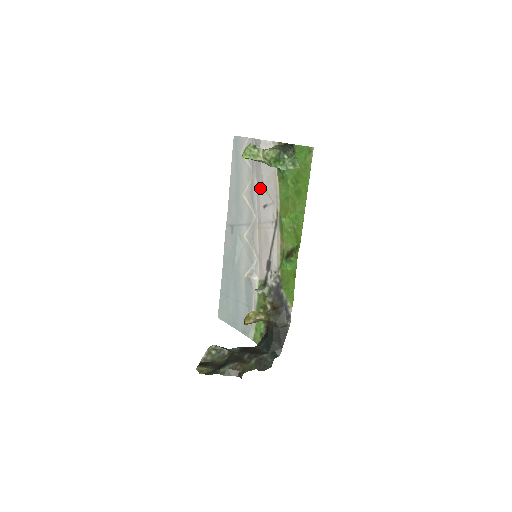
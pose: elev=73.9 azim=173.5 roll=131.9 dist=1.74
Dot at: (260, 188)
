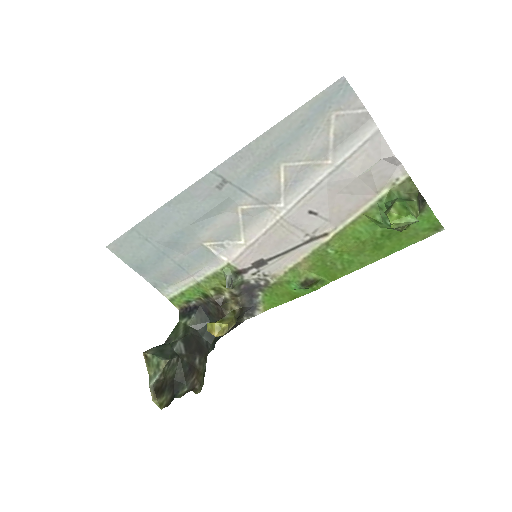
Dot at: (325, 189)
